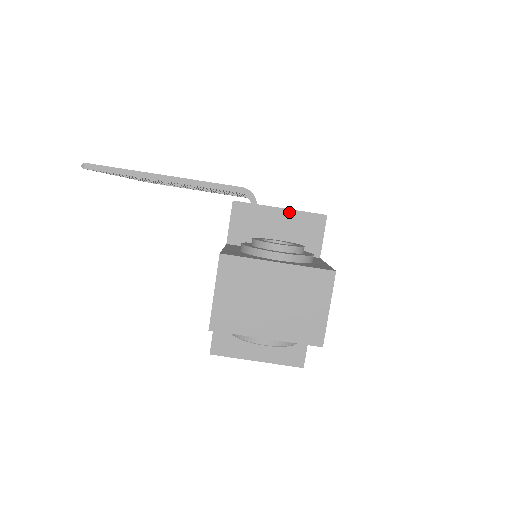
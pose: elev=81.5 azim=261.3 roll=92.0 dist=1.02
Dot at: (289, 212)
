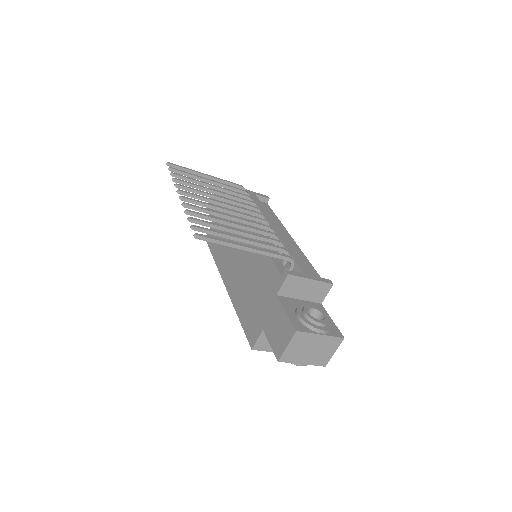
Dot at: (315, 282)
